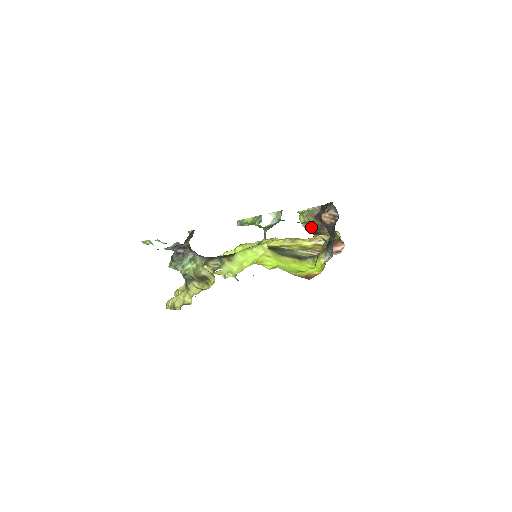
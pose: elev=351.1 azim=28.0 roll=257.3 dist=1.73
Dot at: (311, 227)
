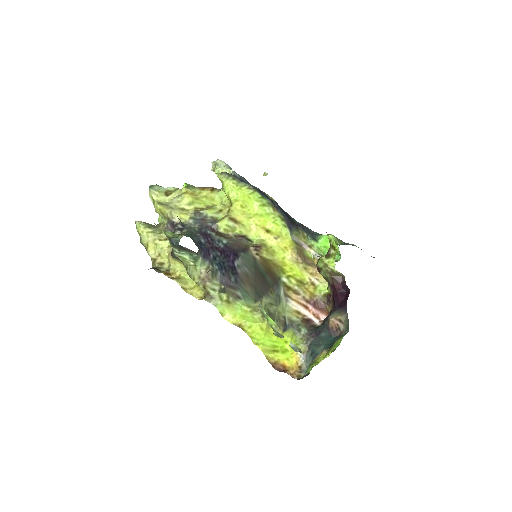
Dot at: occluded
